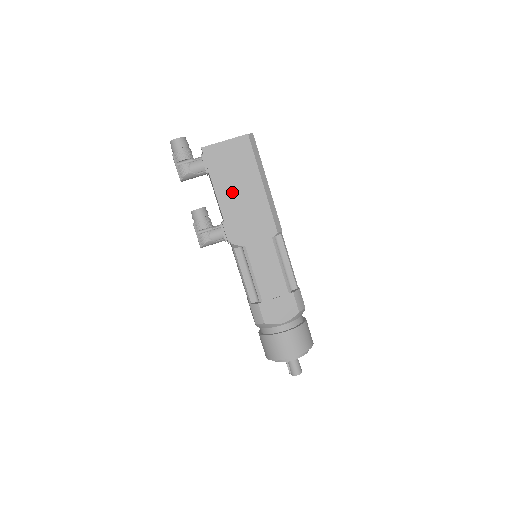
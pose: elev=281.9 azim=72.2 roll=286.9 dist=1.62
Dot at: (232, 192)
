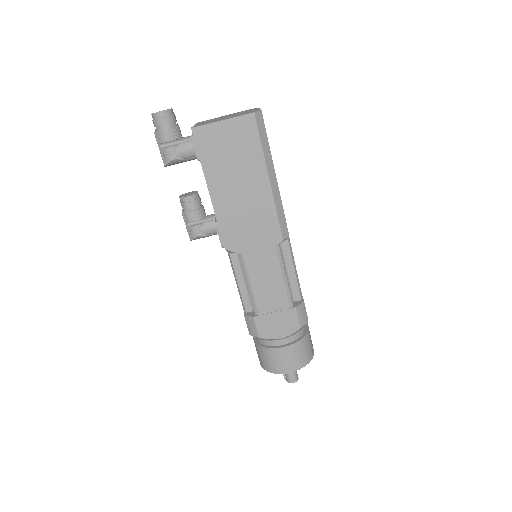
Dot at: (229, 188)
